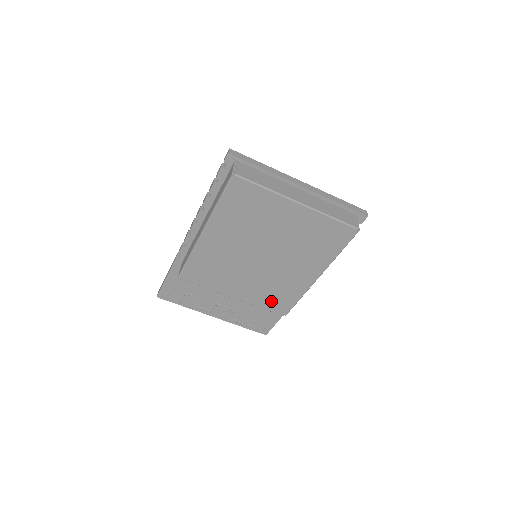
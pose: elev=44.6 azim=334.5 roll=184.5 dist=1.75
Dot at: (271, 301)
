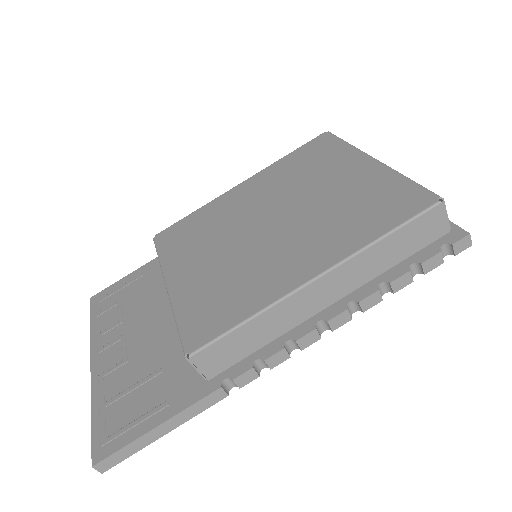
Dot at: (203, 309)
